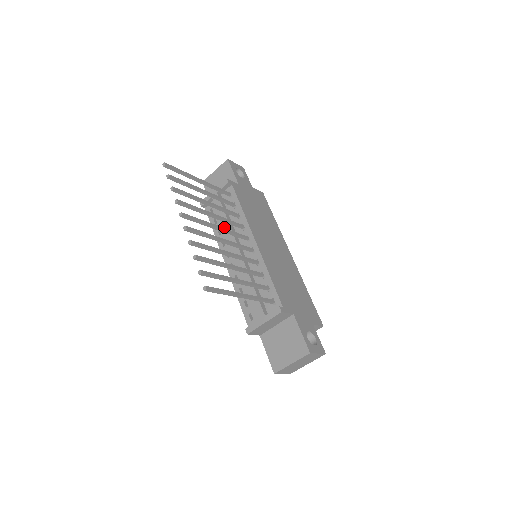
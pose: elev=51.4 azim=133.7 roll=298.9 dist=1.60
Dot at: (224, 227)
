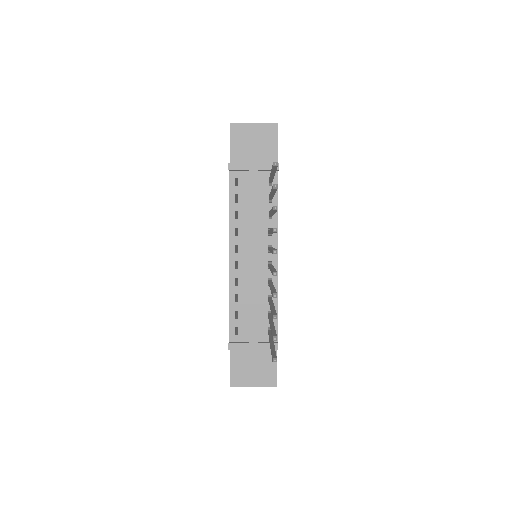
Dot at: (250, 219)
